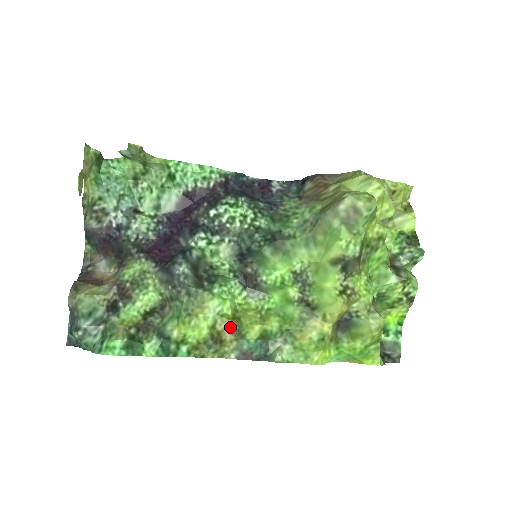
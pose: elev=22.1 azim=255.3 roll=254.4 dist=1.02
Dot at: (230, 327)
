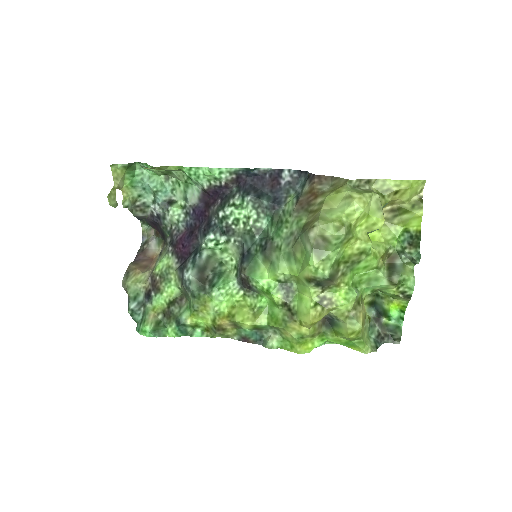
Dot at: (226, 323)
